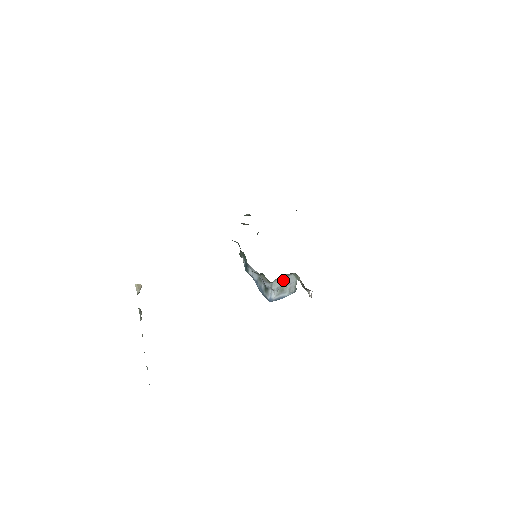
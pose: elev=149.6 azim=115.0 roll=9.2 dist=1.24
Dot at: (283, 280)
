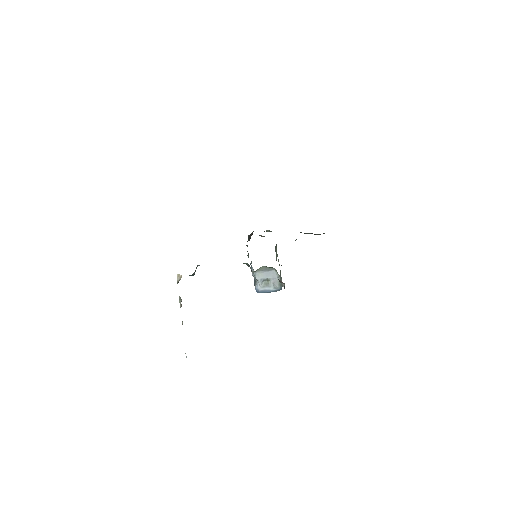
Dot at: (266, 273)
